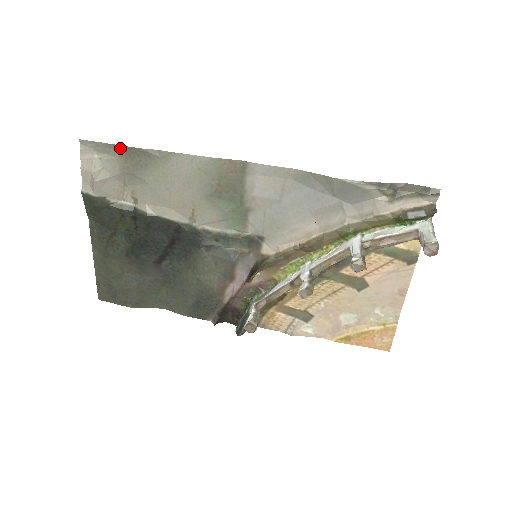
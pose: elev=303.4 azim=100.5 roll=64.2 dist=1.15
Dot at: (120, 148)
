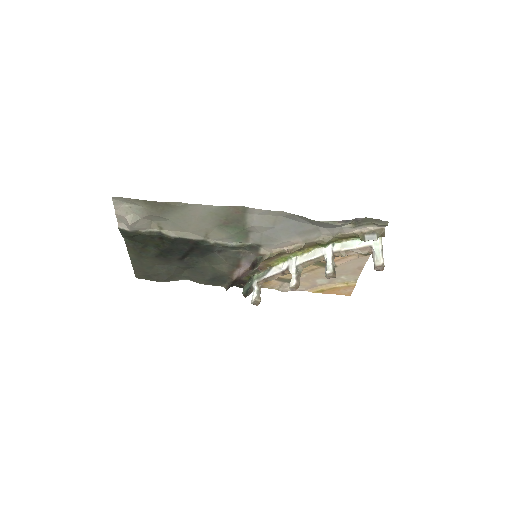
Dot at: (146, 202)
